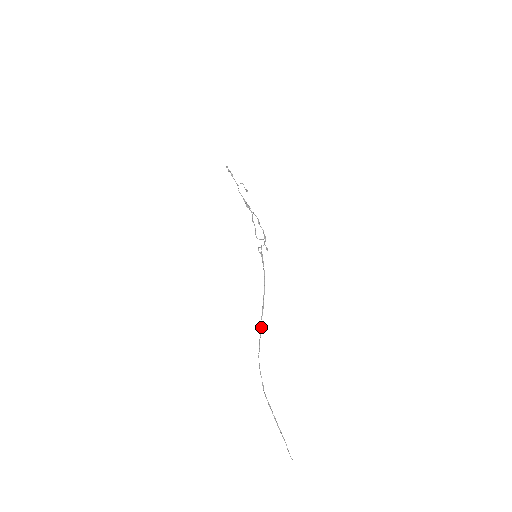
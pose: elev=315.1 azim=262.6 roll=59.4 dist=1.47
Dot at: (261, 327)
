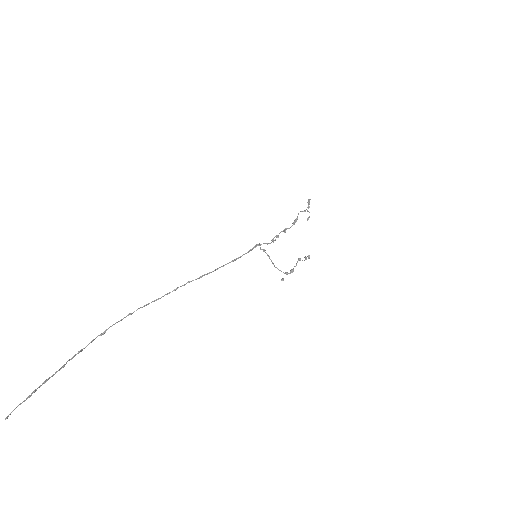
Dot at: (177, 288)
